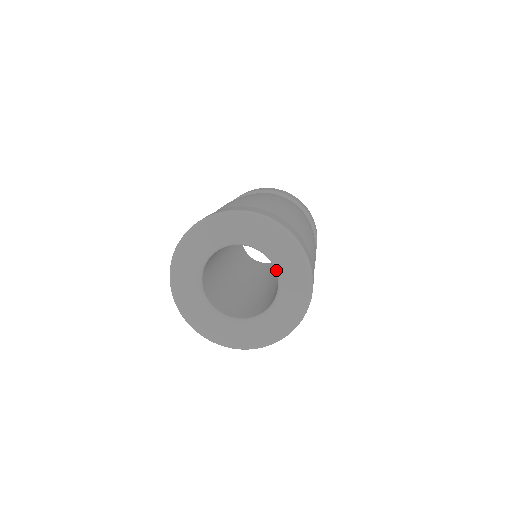
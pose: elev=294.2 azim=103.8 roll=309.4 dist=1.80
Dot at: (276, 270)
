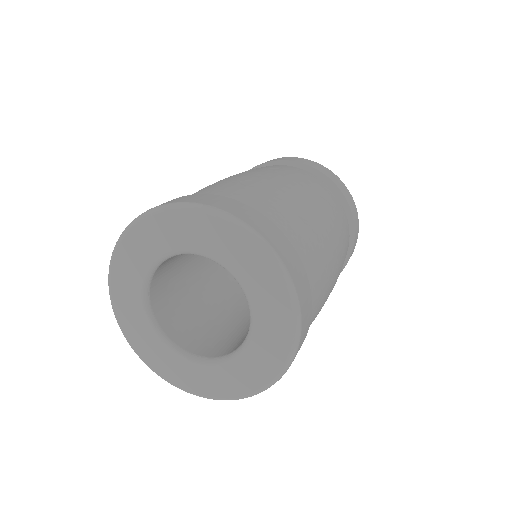
Dot at: (249, 310)
